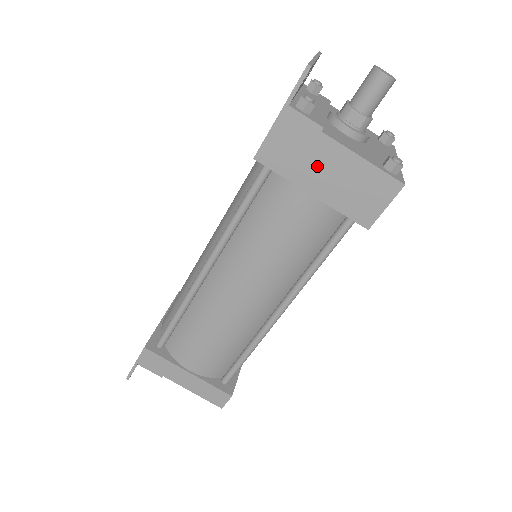
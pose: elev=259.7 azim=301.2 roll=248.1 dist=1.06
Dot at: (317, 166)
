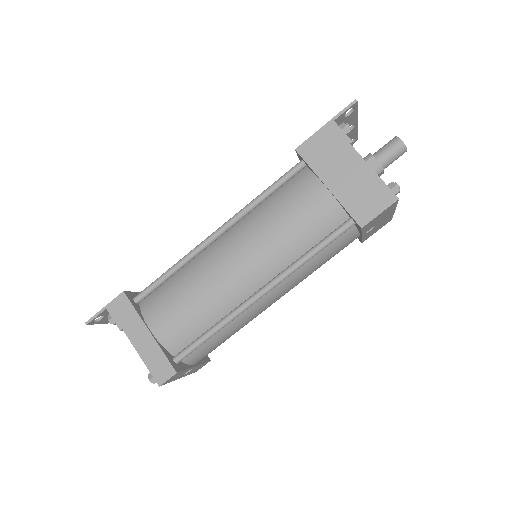
Dot at: (339, 167)
